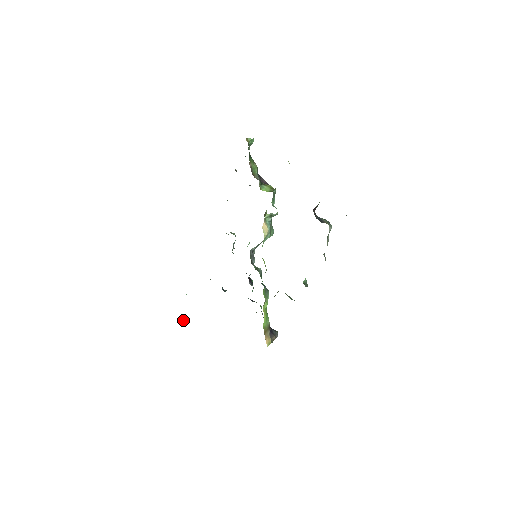
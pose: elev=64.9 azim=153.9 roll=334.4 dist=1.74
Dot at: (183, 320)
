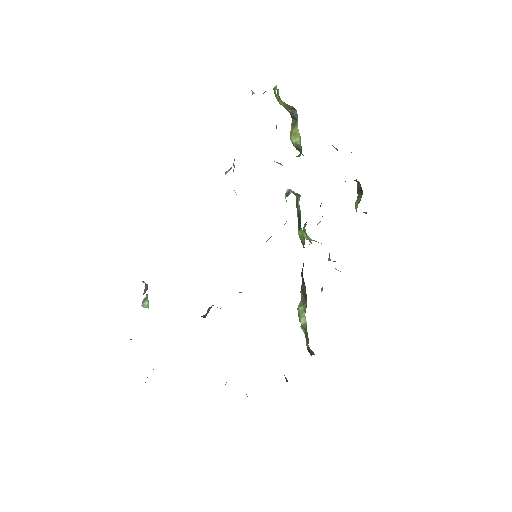
Dot at: occluded
